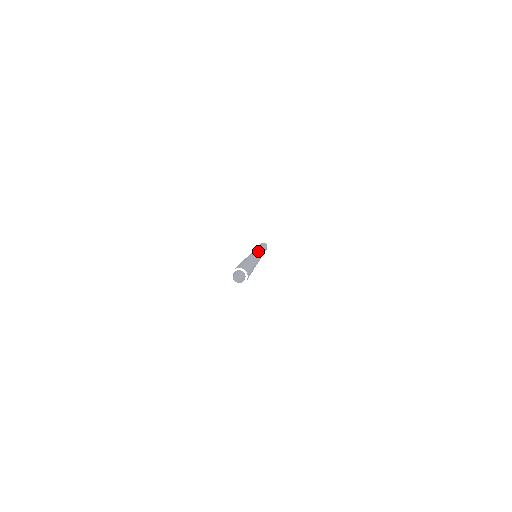
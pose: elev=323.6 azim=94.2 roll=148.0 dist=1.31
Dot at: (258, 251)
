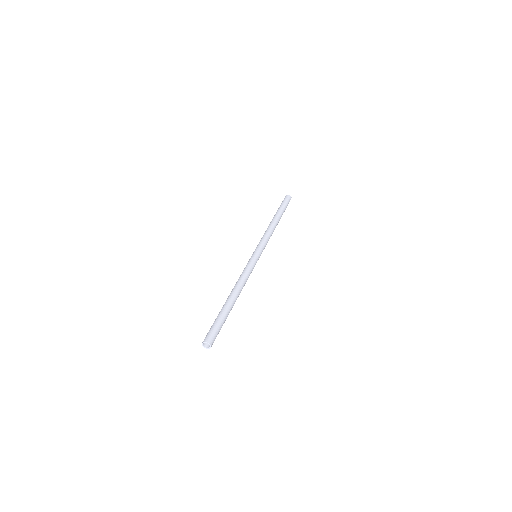
Dot at: (257, 255)
